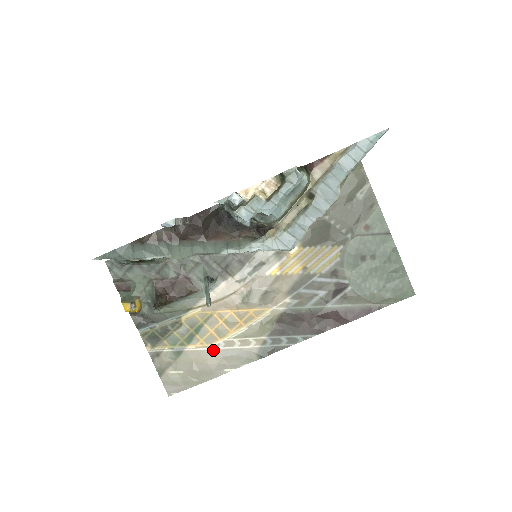
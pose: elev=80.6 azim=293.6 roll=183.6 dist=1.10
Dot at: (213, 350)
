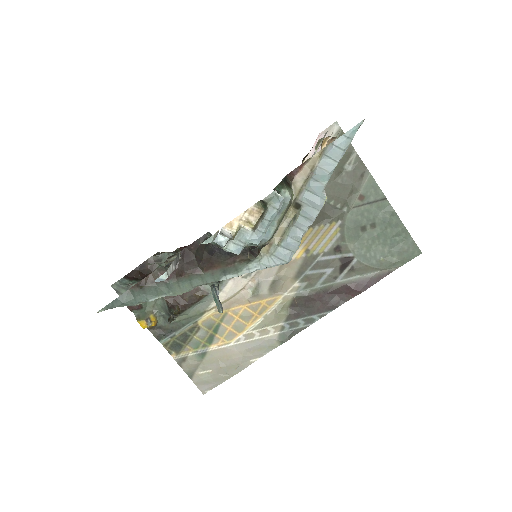
Dot at: (235, 345)
